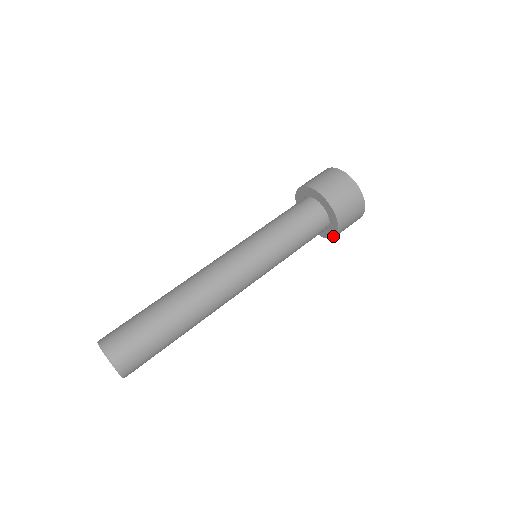
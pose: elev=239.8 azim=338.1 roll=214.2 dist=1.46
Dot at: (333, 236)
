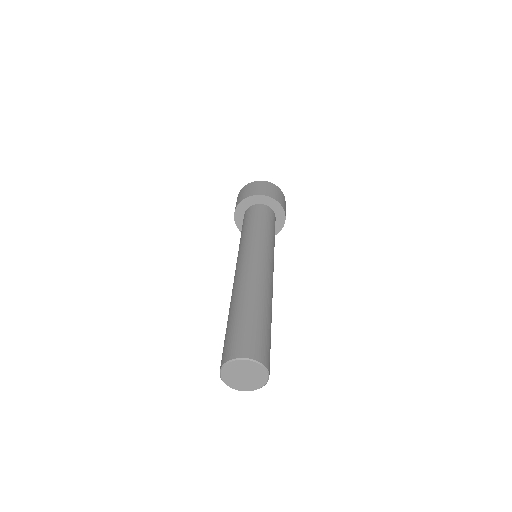
Dot at: (284, 218)
